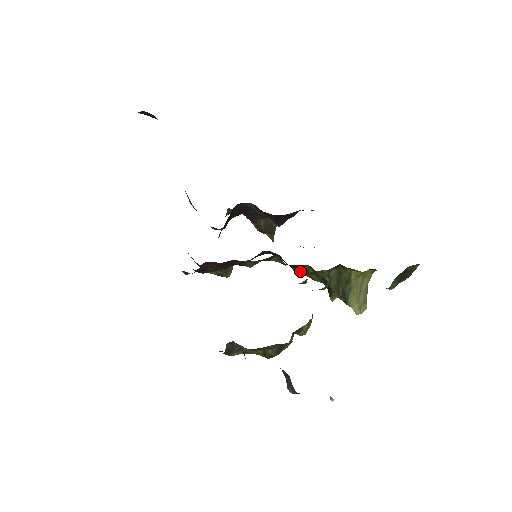
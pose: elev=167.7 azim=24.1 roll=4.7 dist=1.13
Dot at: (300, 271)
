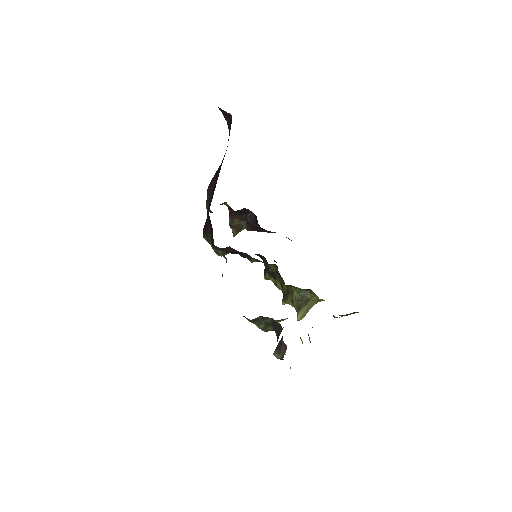
Dot at: (271, 277)
